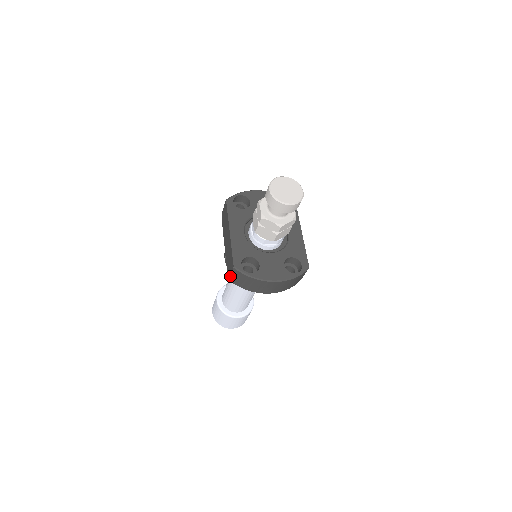
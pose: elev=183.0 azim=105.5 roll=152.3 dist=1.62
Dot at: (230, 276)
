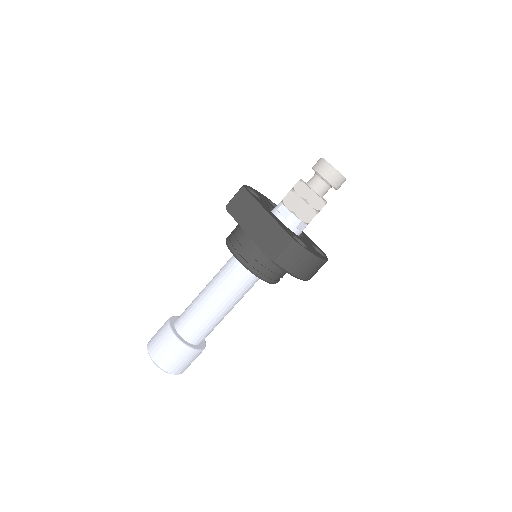
Dot at: (280, 255)
